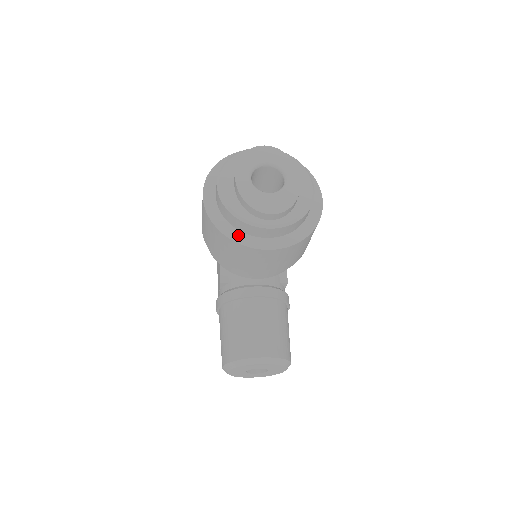
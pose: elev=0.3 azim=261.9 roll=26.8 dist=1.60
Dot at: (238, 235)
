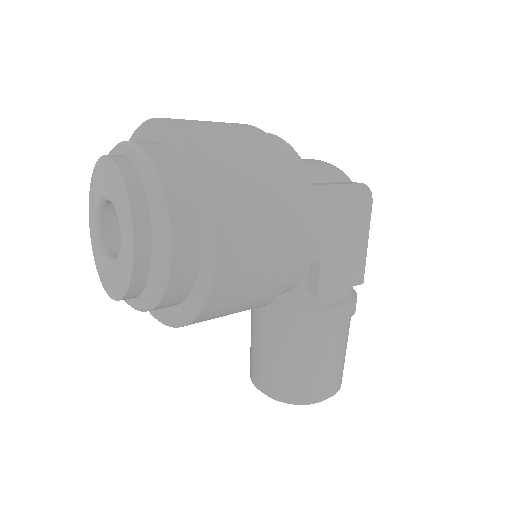
Dot at: occluded
